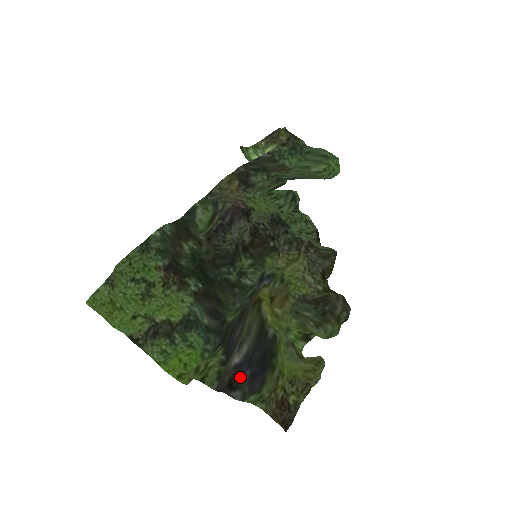
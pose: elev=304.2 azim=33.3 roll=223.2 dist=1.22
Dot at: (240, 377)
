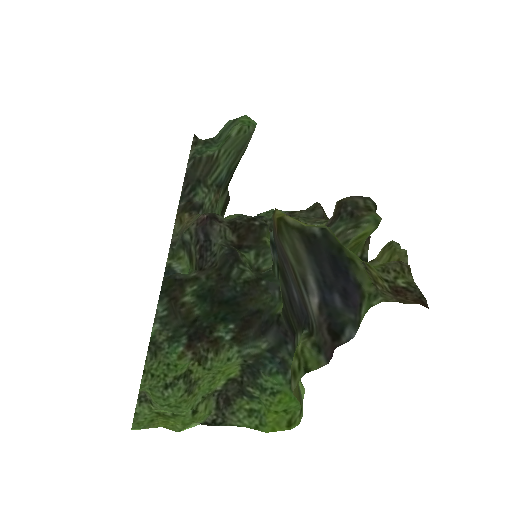
Dot at: (334, 312)
